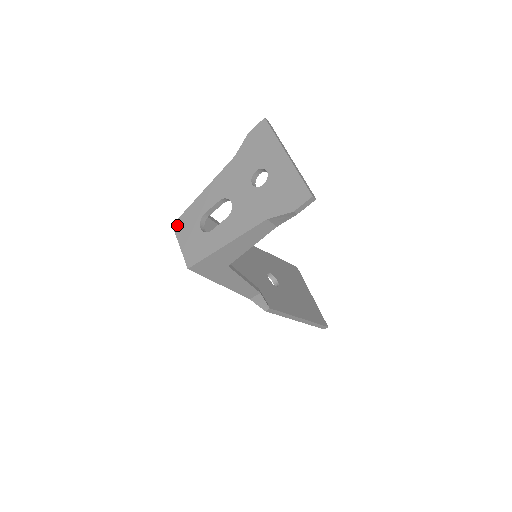
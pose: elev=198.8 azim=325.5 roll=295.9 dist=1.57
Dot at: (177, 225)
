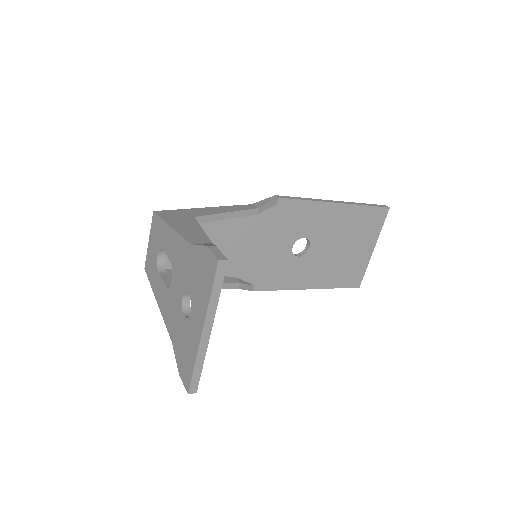
Dot at: (154, 219)
